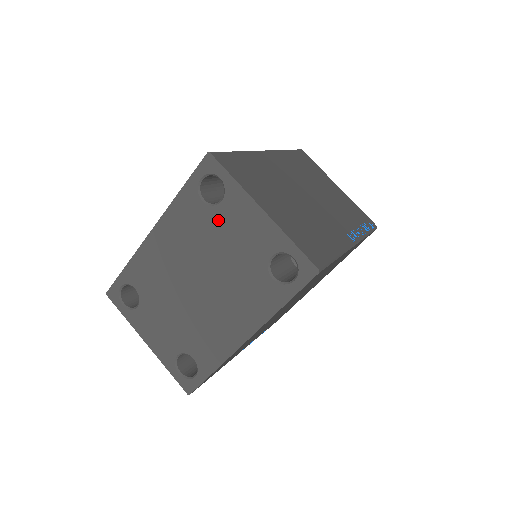
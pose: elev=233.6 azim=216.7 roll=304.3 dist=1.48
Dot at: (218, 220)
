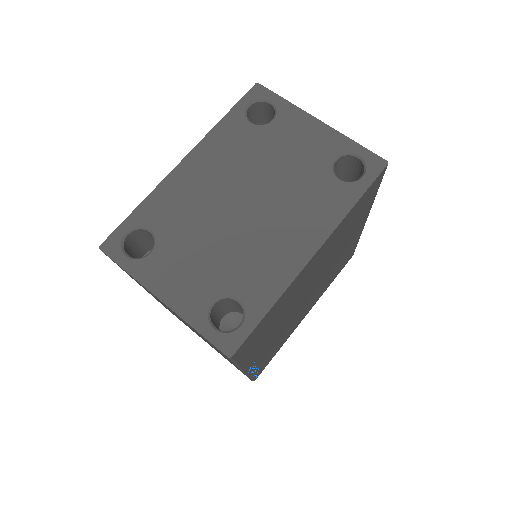
Dot at: (270, 136)
